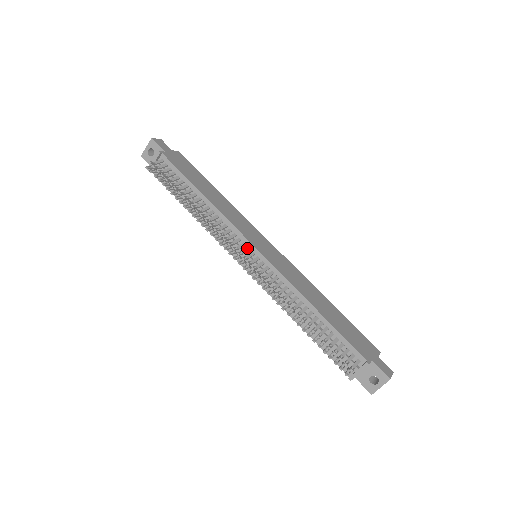
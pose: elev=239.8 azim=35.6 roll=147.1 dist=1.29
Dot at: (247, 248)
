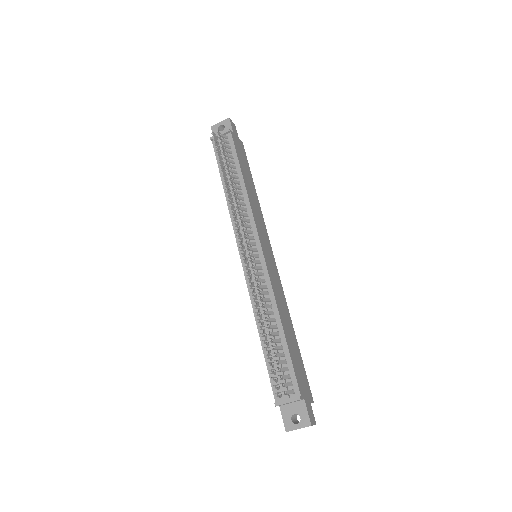
Dot at: (254, 242)
